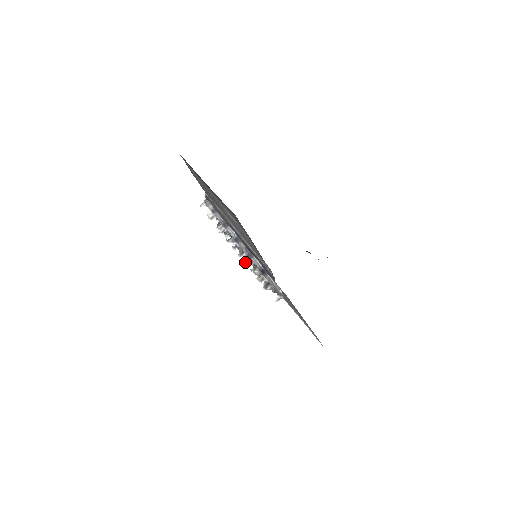
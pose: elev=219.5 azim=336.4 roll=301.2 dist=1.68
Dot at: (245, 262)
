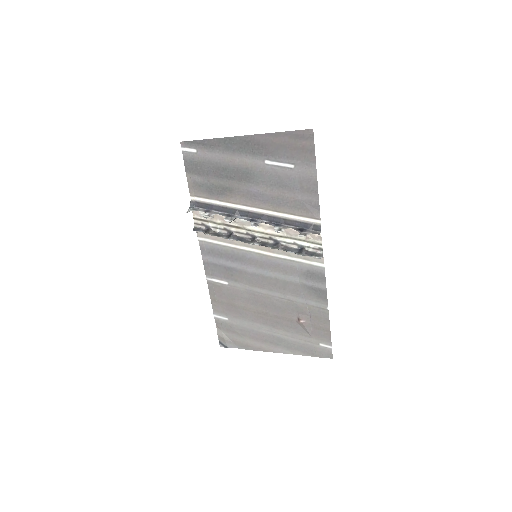
Dot at: (276, 230)
